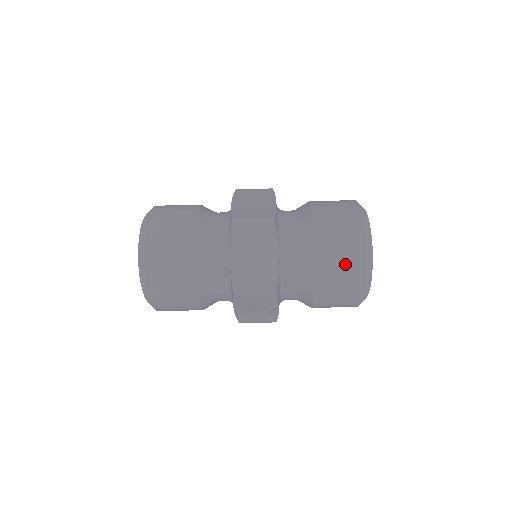
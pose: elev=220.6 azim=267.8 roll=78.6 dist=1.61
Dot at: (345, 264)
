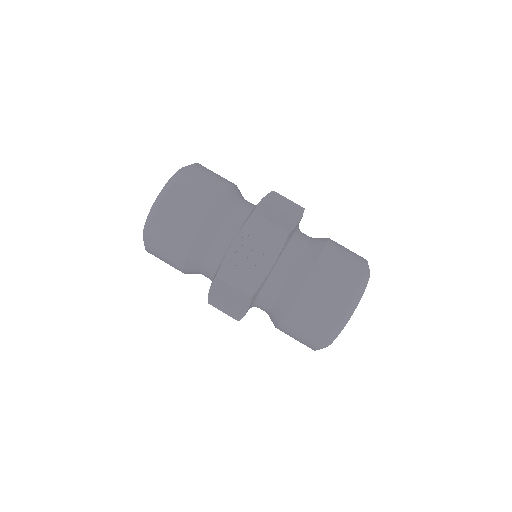
Dot at: (349, 260)
